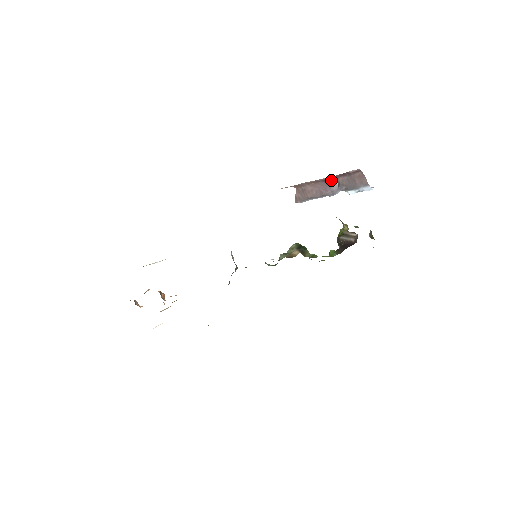
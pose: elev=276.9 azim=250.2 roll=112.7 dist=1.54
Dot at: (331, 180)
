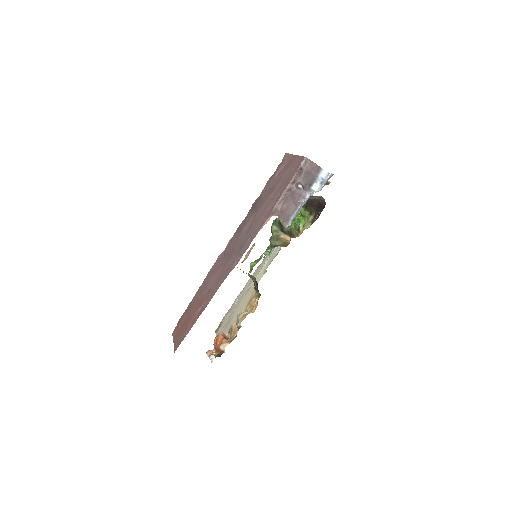
Dot at: (295, 187)
